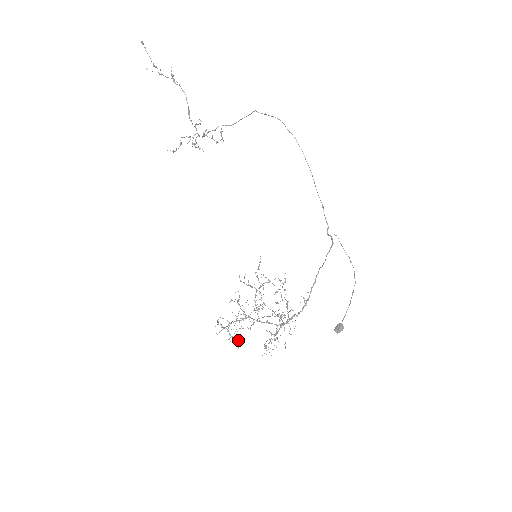
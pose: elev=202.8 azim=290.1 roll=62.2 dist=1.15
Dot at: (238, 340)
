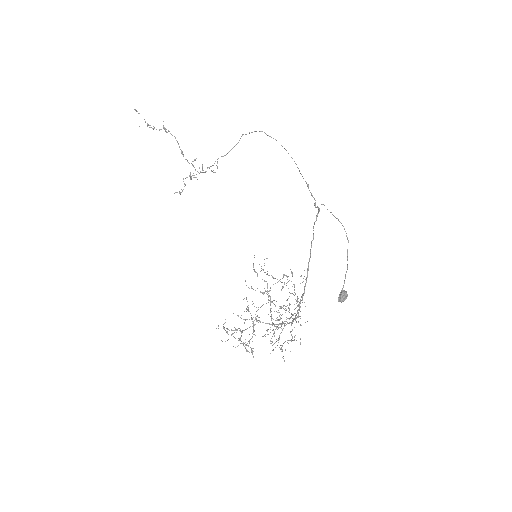
Dot at: (250, 347)
